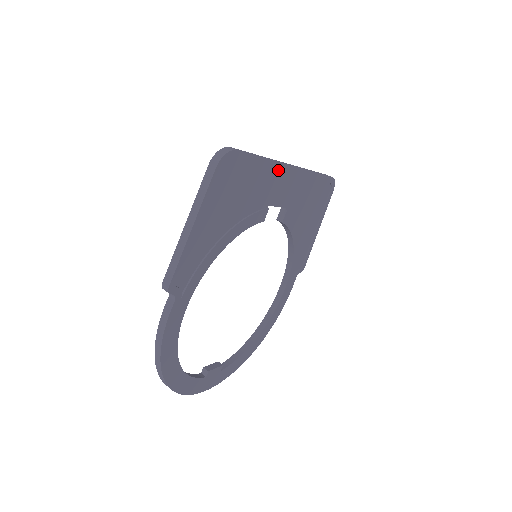
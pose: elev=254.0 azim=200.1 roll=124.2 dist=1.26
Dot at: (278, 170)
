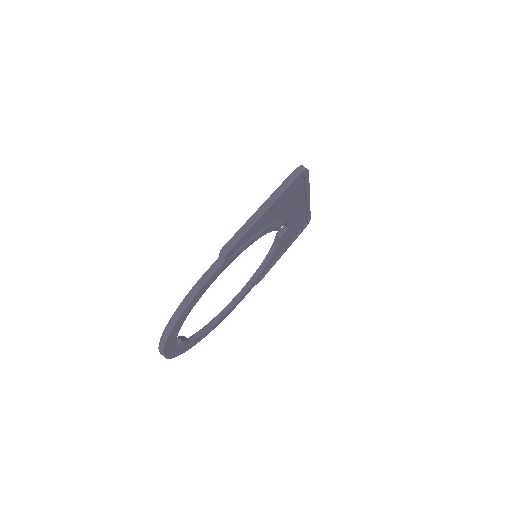
Dot at: (304, 197)
